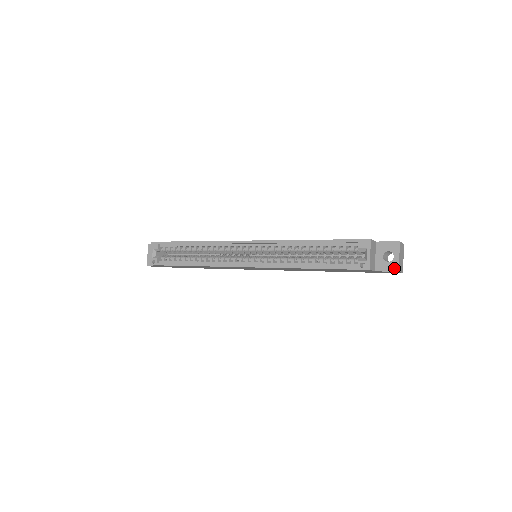
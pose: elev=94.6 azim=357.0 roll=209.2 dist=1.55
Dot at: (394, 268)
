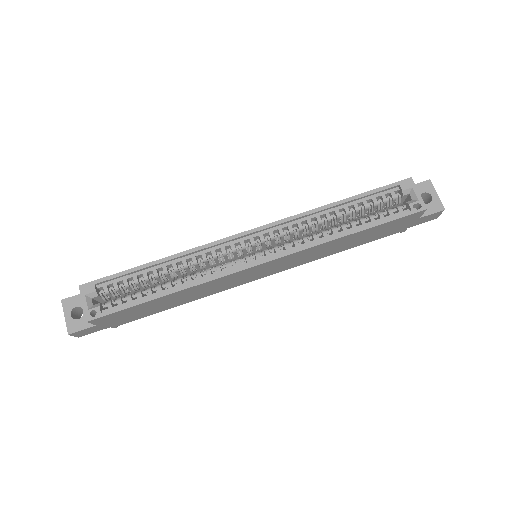
Dot at: (438, 207)
